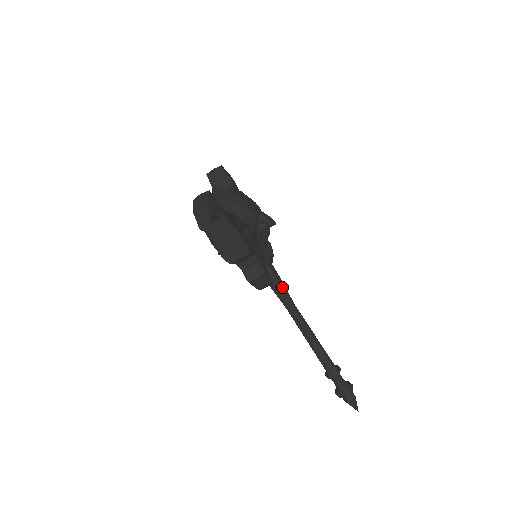
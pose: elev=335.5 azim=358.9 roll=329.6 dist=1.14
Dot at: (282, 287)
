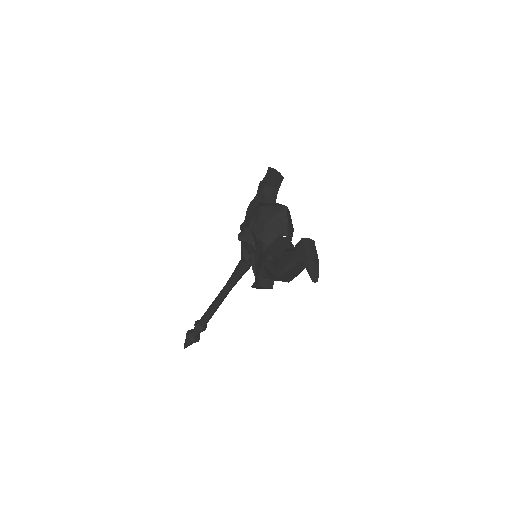
Dot at: occluded
